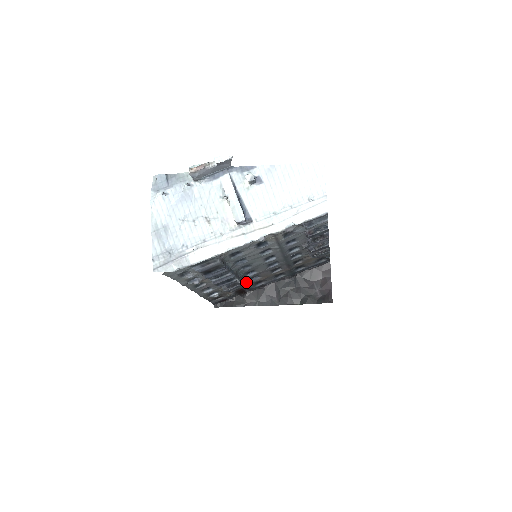
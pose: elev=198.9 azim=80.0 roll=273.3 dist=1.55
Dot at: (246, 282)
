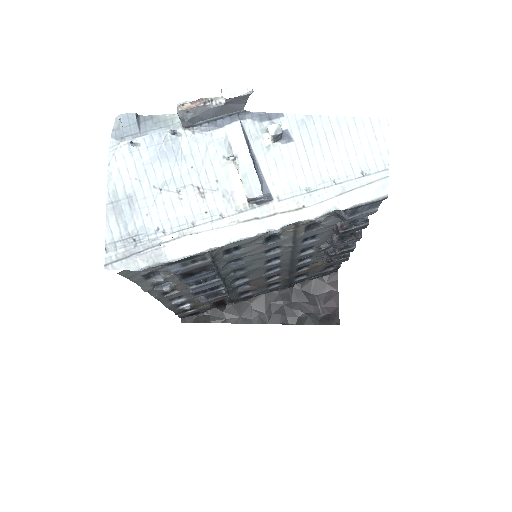
Dot at: (231, 291)
